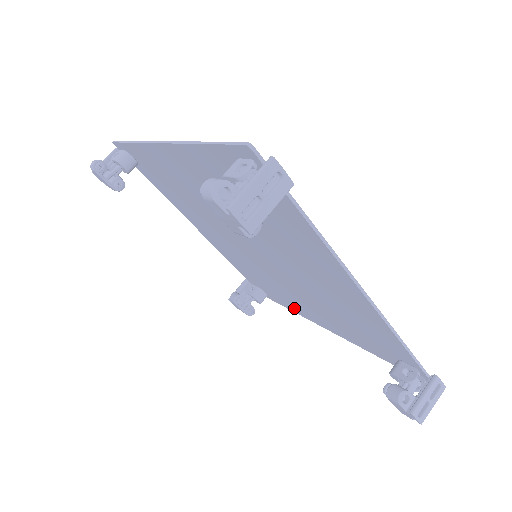
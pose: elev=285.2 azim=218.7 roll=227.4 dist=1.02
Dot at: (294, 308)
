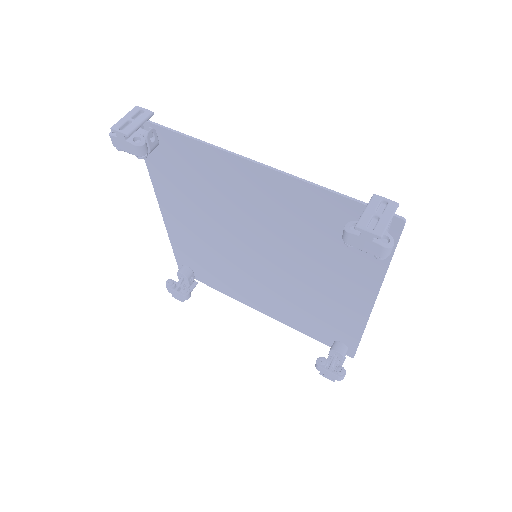
Dot at: (351, 321)
